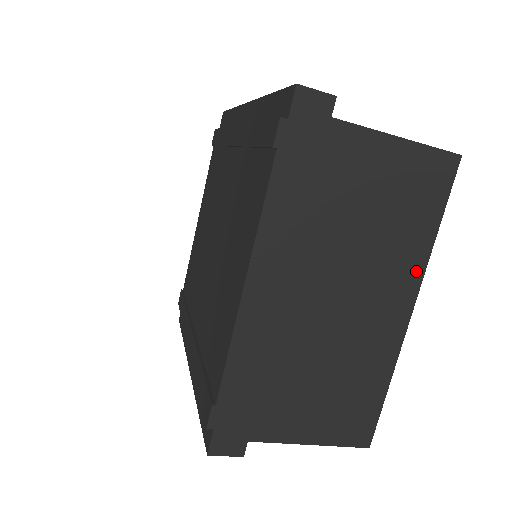
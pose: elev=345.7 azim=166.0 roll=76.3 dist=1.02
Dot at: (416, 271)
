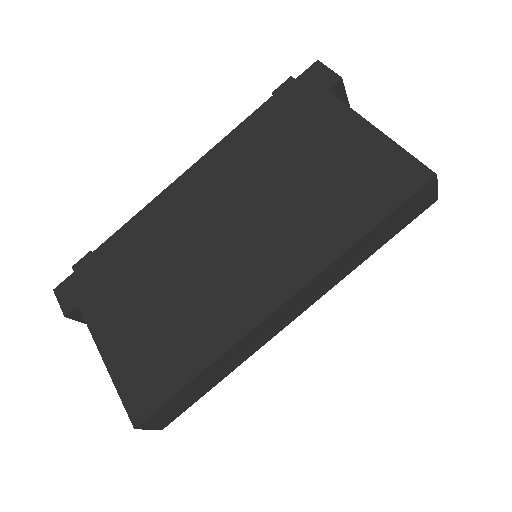
Dot at: (314, 262)
